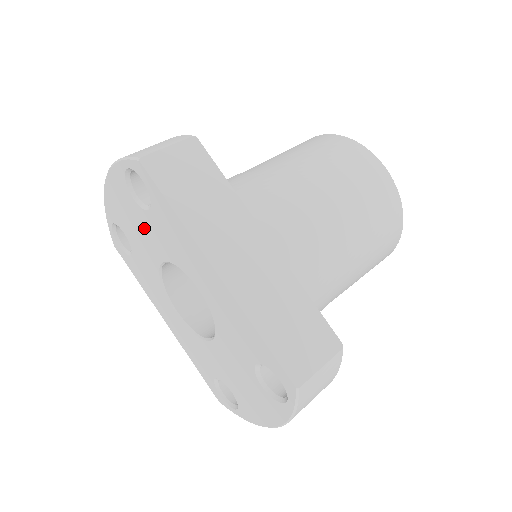
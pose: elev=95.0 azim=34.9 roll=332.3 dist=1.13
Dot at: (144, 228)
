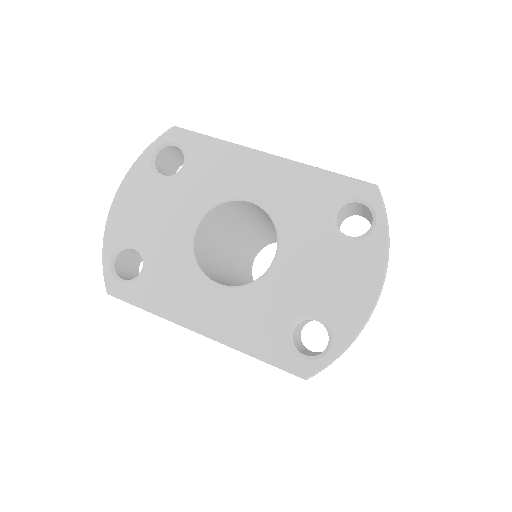
Dot at: (172, 200)
